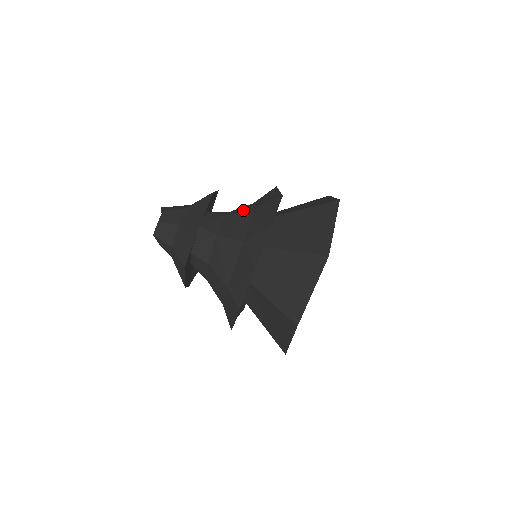
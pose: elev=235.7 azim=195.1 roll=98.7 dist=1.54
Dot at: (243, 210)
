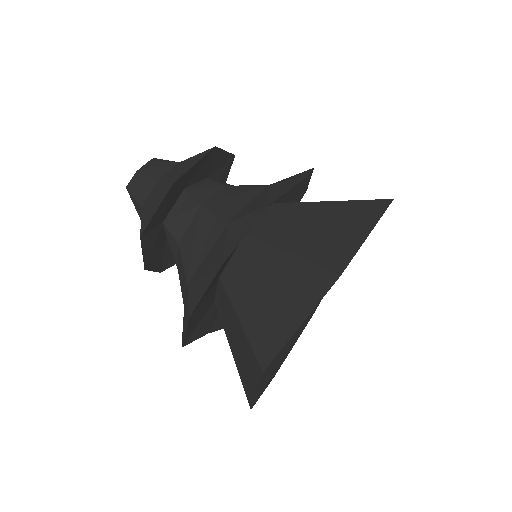
Dot at: occluded
